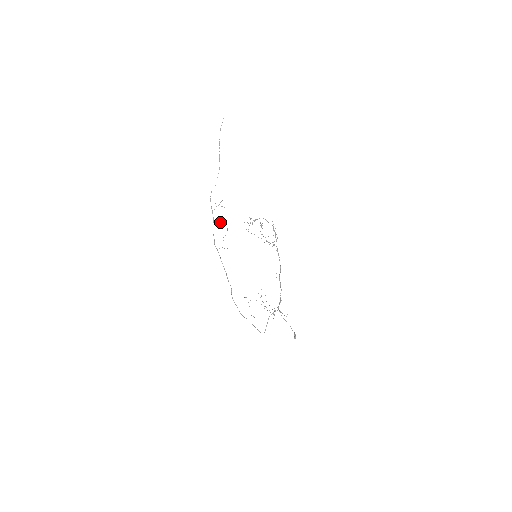
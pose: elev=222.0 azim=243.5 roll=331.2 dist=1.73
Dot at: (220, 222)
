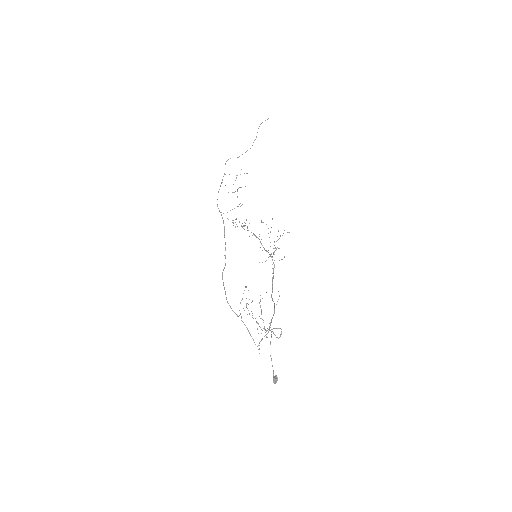
Dot at: occluded
